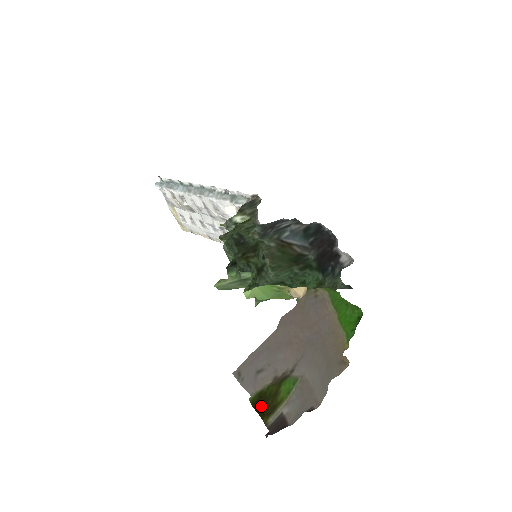
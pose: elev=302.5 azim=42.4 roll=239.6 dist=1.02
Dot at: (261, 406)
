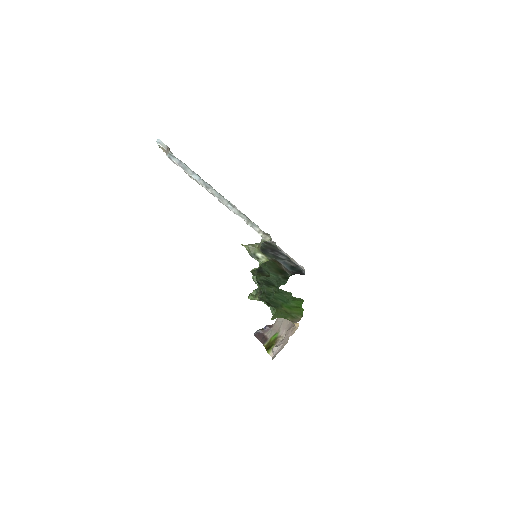
Dot at: (268, 348)
